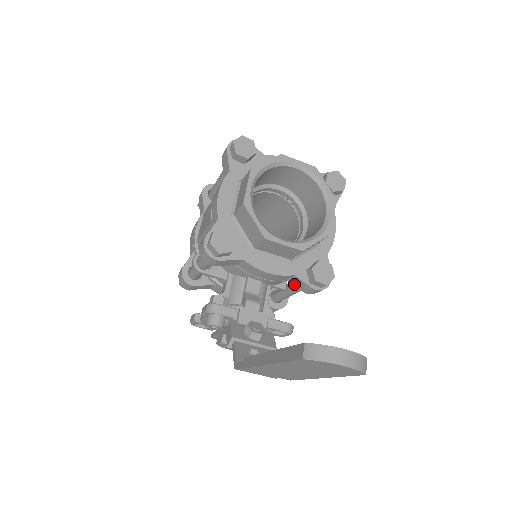
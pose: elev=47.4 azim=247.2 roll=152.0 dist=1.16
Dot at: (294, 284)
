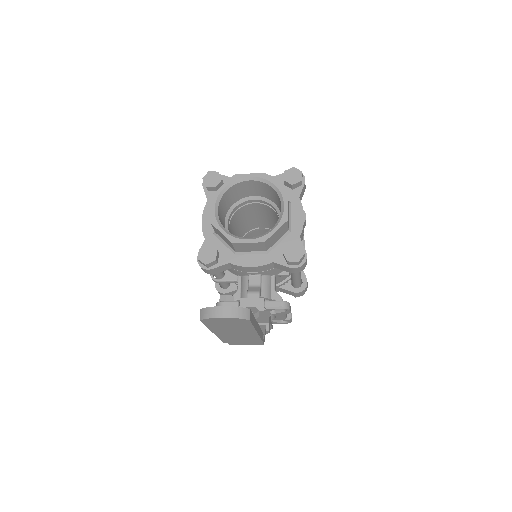
Dot at: (281, 269)
